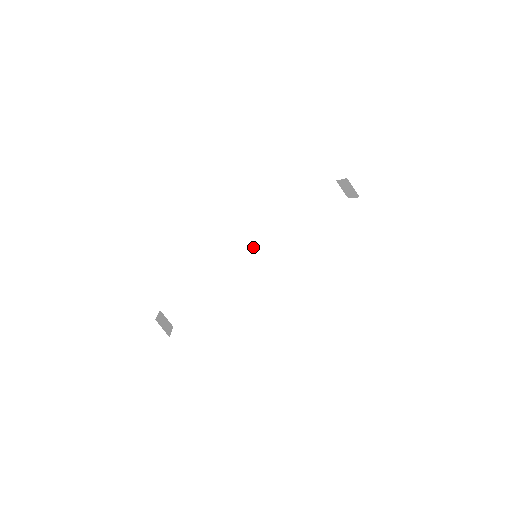
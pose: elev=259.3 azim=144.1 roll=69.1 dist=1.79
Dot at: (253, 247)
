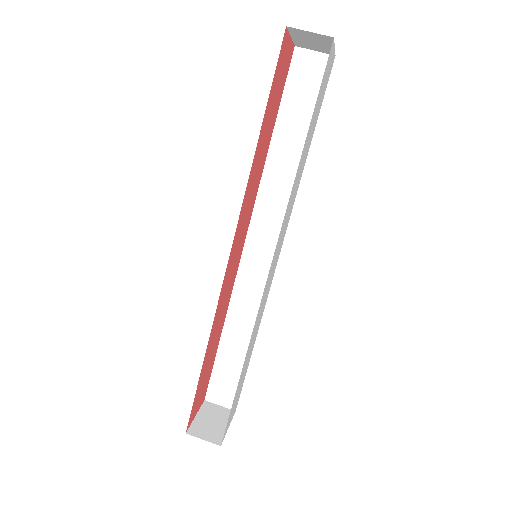
Dot at: (253, 241)
